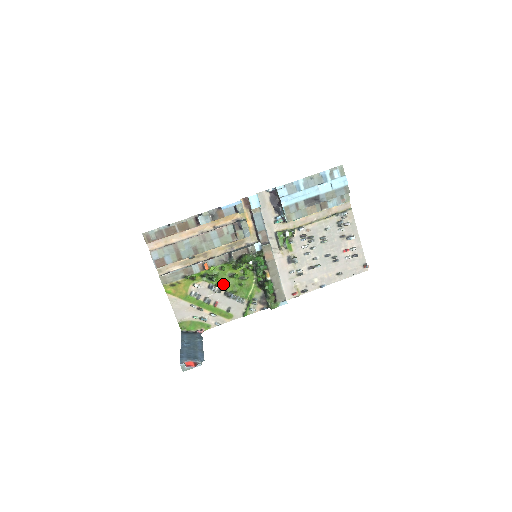
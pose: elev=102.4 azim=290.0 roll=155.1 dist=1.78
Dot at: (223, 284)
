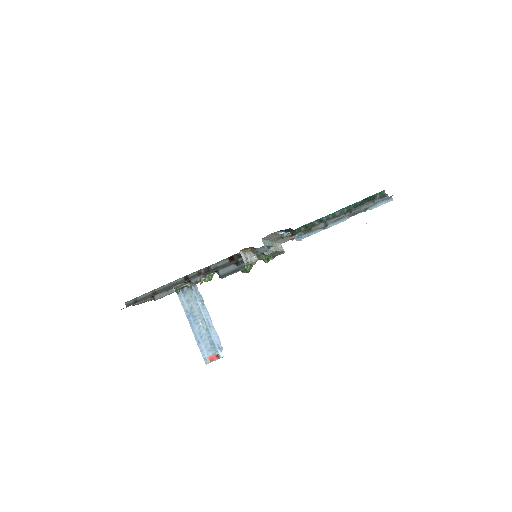
Dot at: occluded
